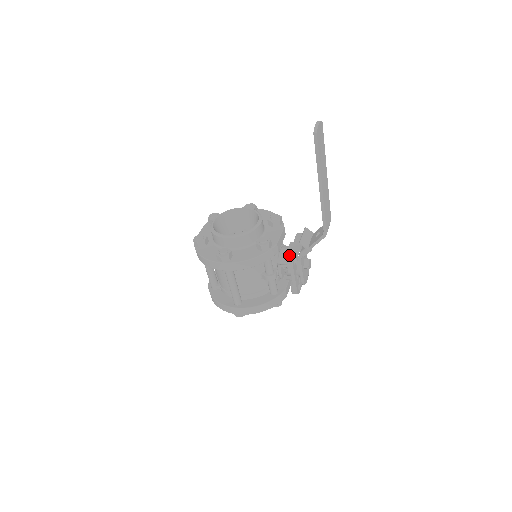
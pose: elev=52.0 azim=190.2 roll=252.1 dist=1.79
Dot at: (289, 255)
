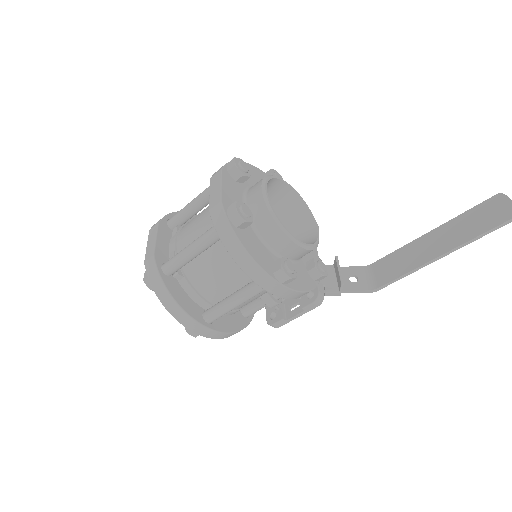
Dot at: (321, 291)
